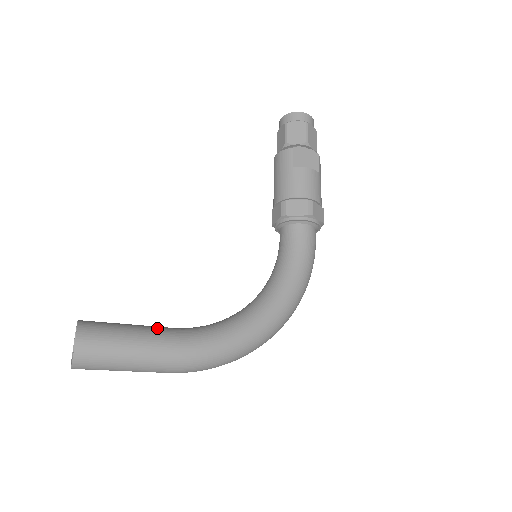
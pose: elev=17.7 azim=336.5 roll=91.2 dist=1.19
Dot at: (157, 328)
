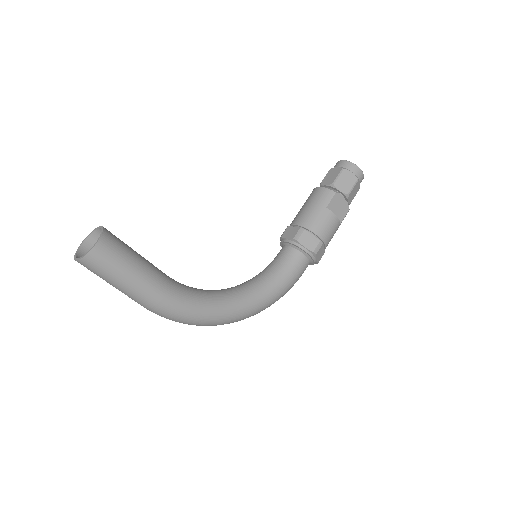
Dot at: (156, 269)
